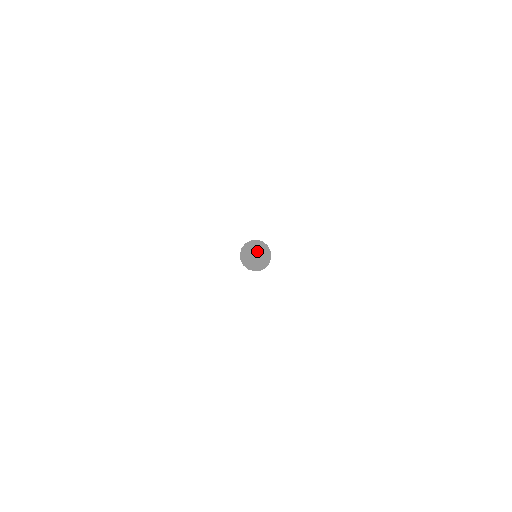
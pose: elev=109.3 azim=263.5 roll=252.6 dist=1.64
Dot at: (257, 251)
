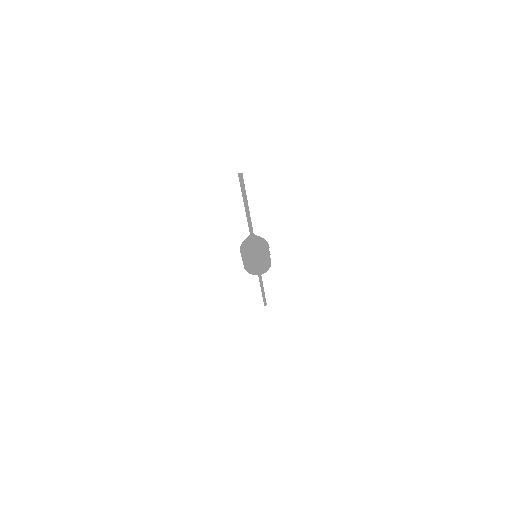
Dot at: occluded
